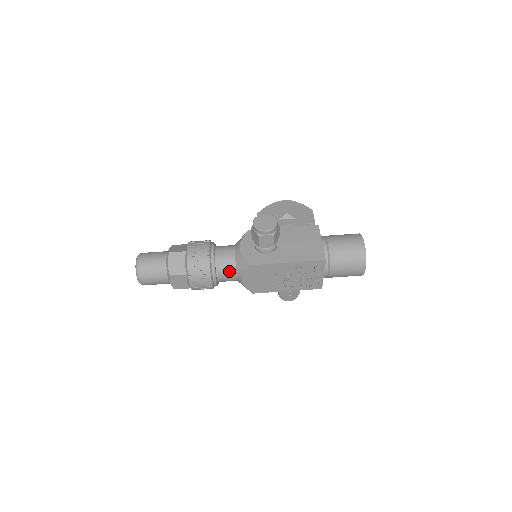
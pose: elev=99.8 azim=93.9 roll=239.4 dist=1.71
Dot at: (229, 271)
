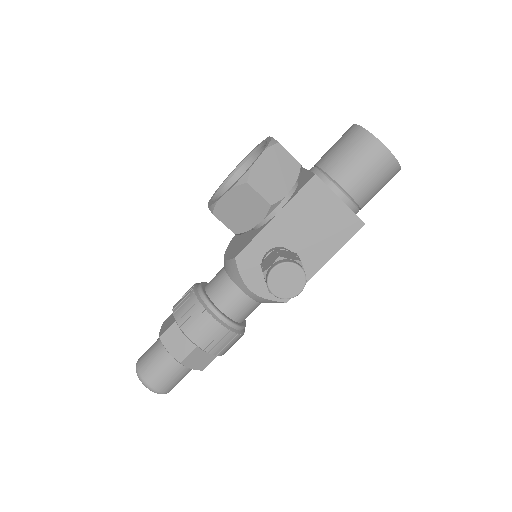
Dot at: occluded
